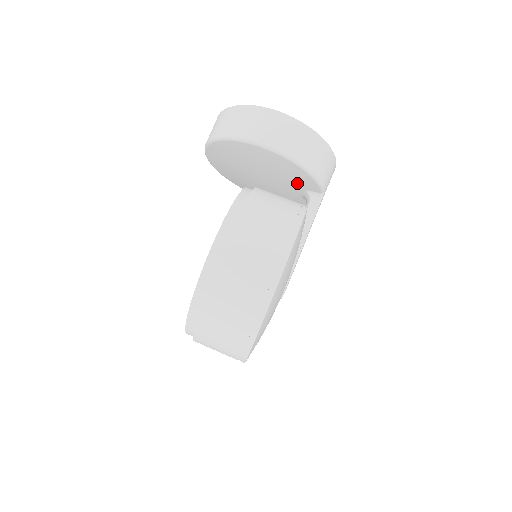
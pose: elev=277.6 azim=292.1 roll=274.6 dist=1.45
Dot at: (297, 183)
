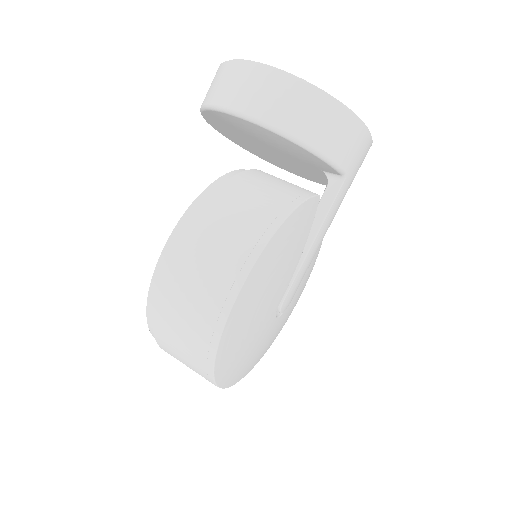
Dot at: (307, 162)
